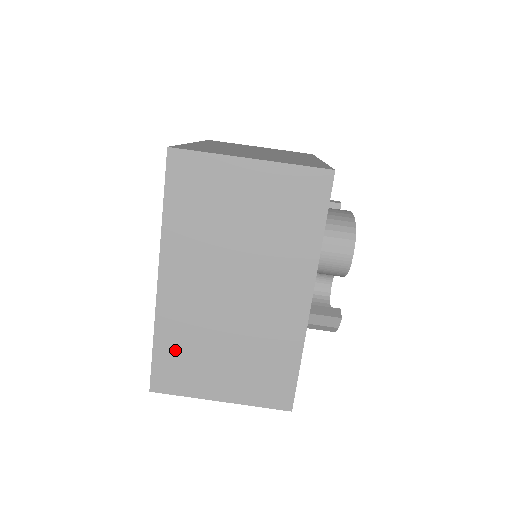
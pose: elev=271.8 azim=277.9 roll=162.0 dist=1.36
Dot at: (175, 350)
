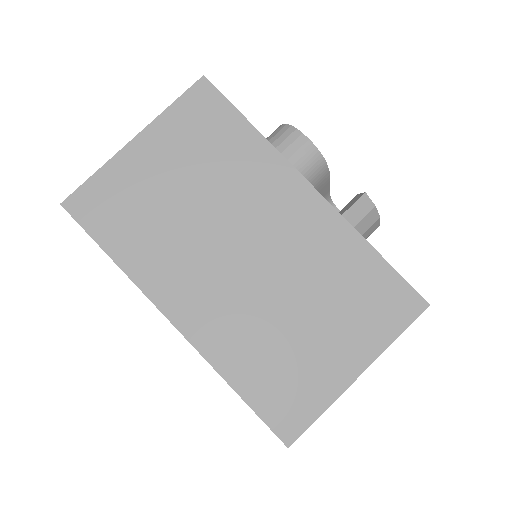
Dot at: (261, 374)
